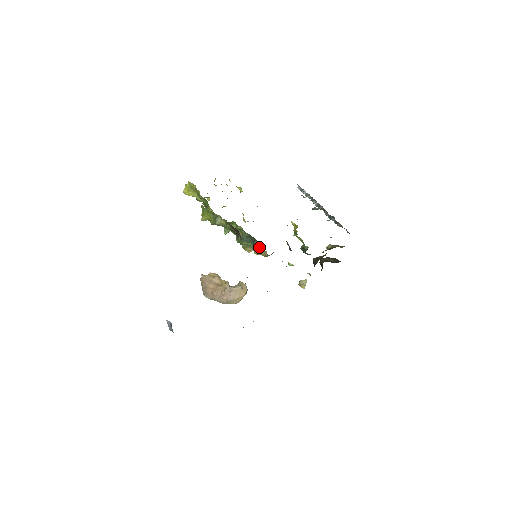
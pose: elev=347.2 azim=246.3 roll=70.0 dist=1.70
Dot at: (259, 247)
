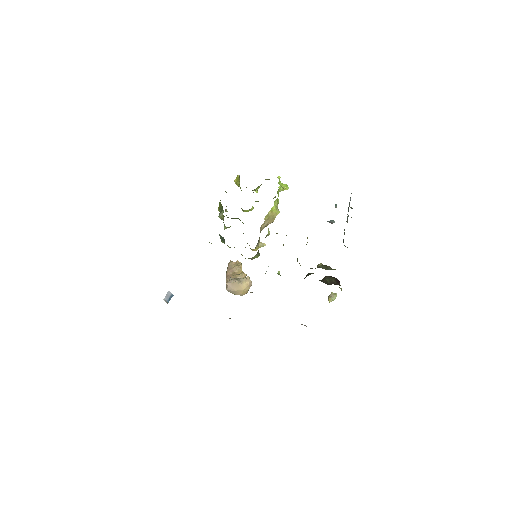
Dot at: occluded
